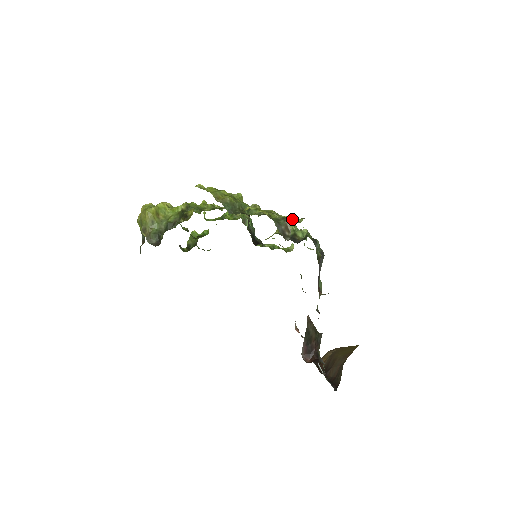
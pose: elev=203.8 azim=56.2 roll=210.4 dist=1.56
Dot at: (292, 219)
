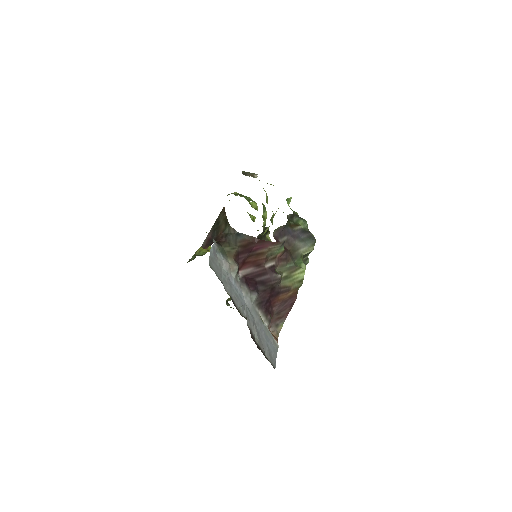
Dot at: occluded
